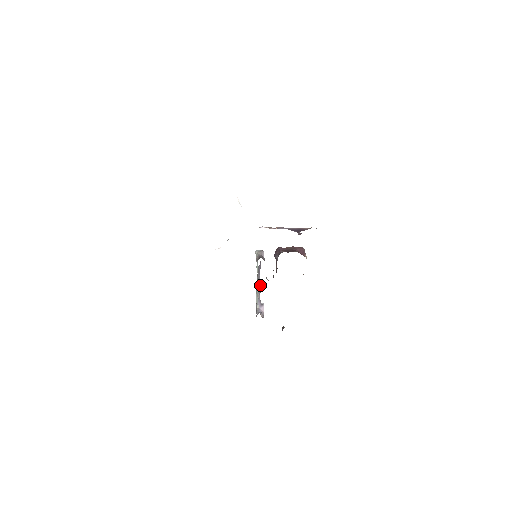
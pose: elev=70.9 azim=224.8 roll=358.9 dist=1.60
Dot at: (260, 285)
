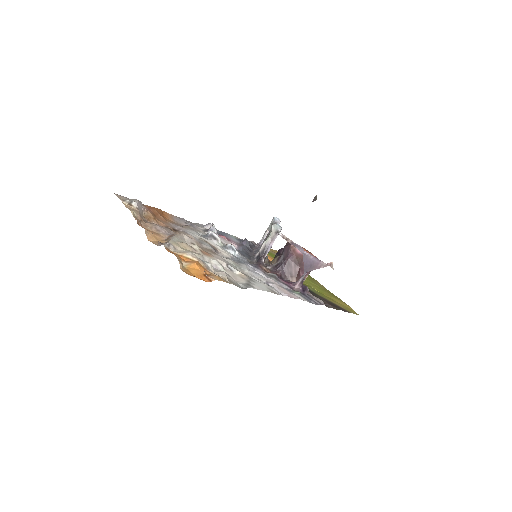
Dot at: occluded
